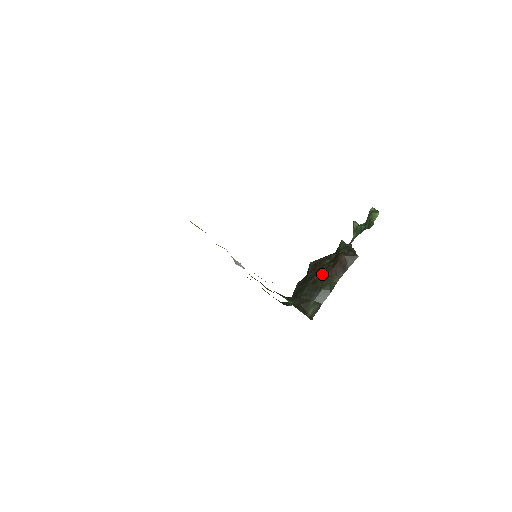
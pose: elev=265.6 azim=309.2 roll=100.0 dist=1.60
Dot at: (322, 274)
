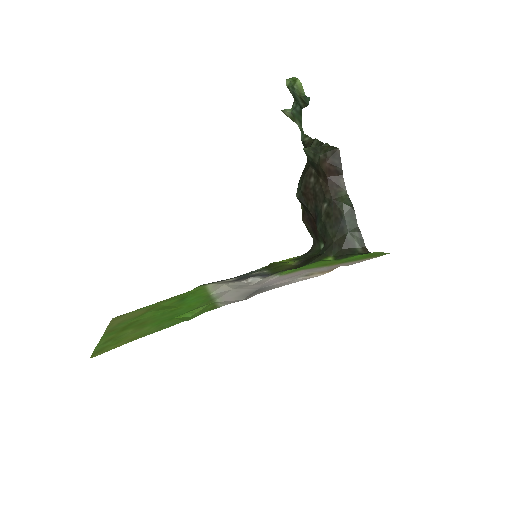
Dot at: (325, 200)
